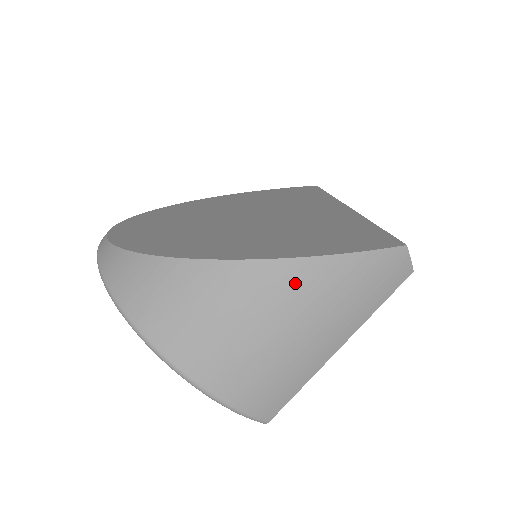
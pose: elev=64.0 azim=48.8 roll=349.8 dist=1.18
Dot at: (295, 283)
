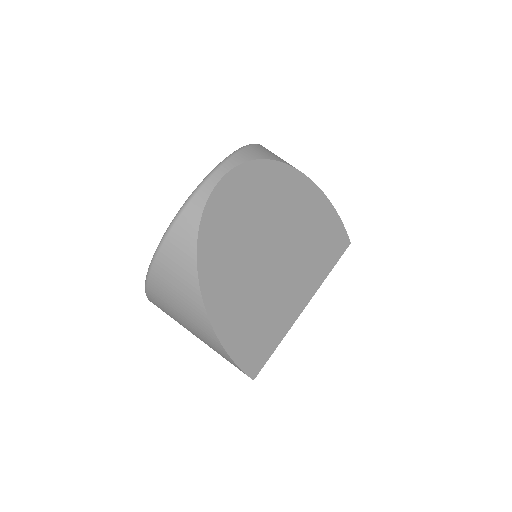
Dot at: (211, 341)
